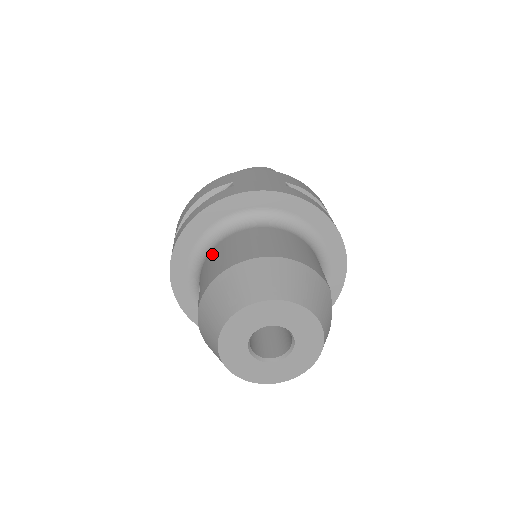
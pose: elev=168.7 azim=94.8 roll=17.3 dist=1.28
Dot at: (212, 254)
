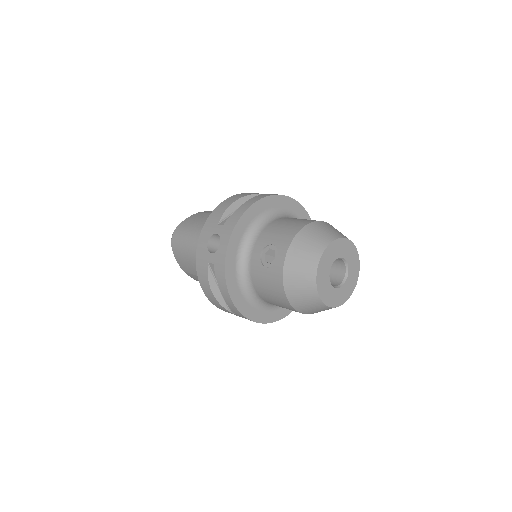
Dot at: (272, 227)
